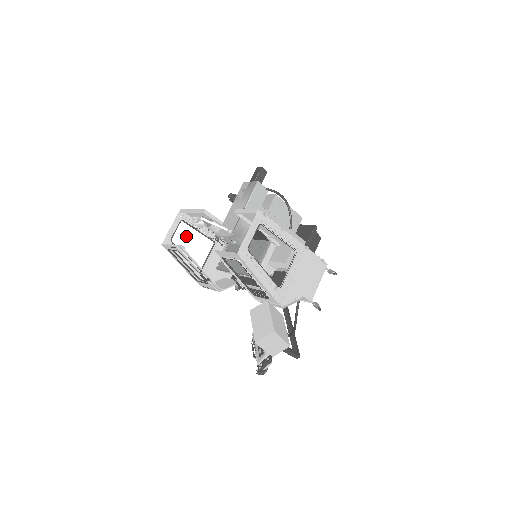
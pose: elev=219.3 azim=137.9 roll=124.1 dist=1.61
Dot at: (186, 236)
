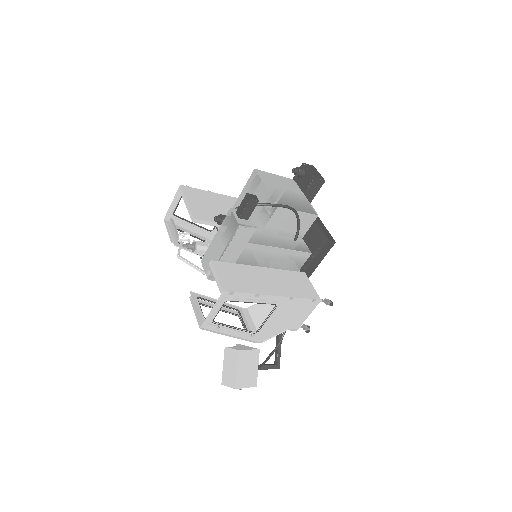
Dot at: occluded
